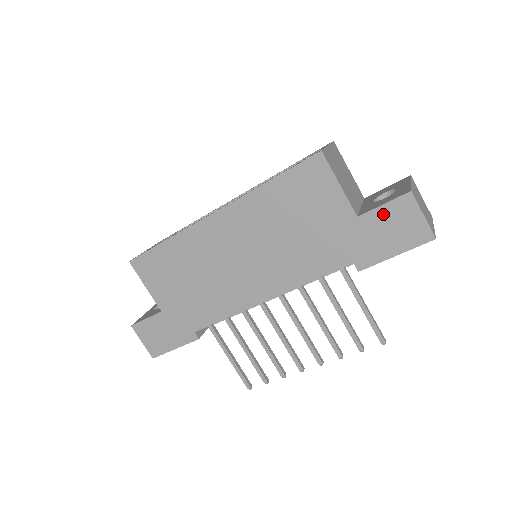
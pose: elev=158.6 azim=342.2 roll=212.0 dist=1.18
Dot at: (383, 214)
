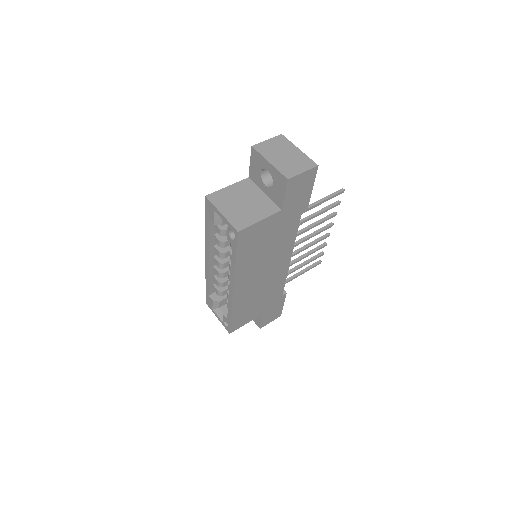
Dot at: (289, 196)
